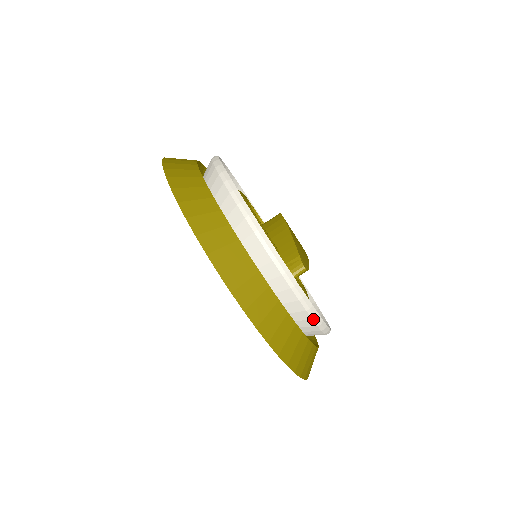
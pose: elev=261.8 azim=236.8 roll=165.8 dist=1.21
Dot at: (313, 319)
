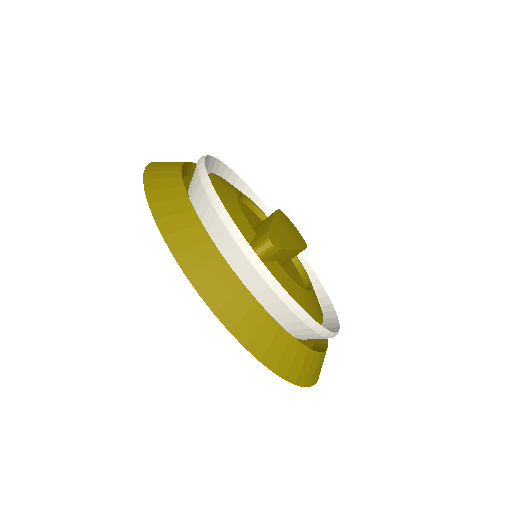
Dot at: (283, 300)
